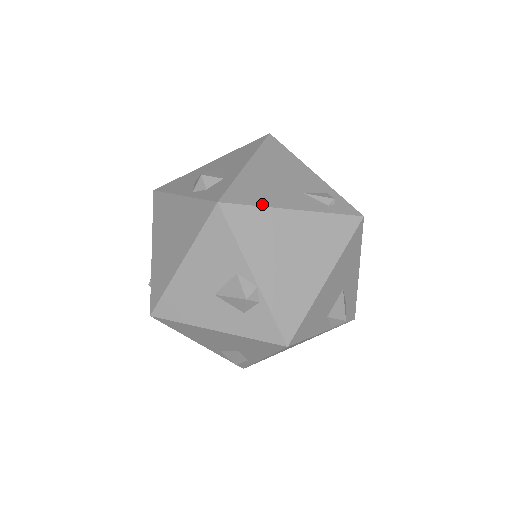
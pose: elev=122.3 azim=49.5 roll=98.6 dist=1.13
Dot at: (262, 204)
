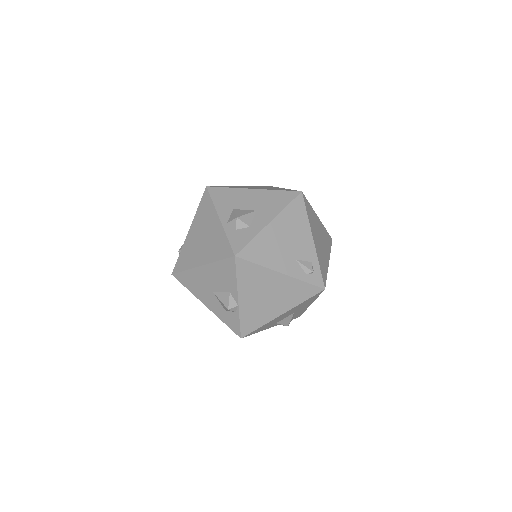
Dot at: (263, 264)
